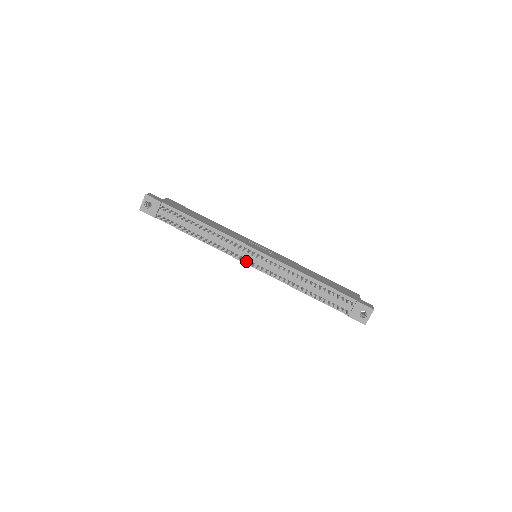
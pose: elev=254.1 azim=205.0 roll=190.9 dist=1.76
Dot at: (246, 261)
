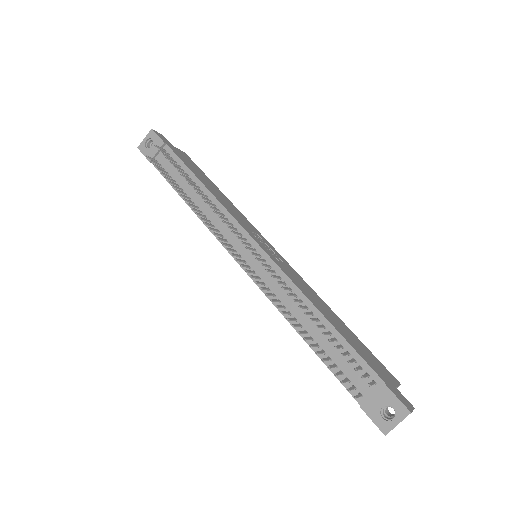
Dot at: occluded
